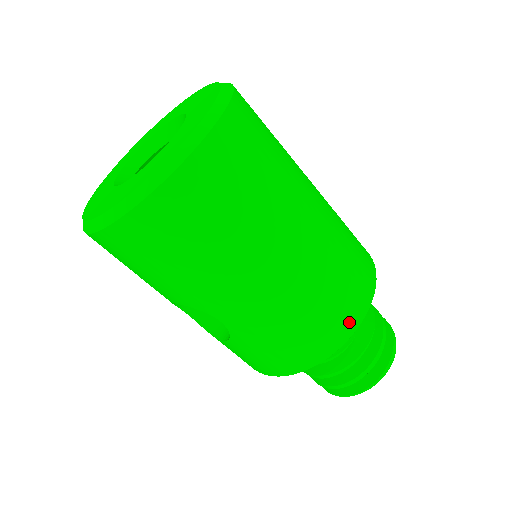
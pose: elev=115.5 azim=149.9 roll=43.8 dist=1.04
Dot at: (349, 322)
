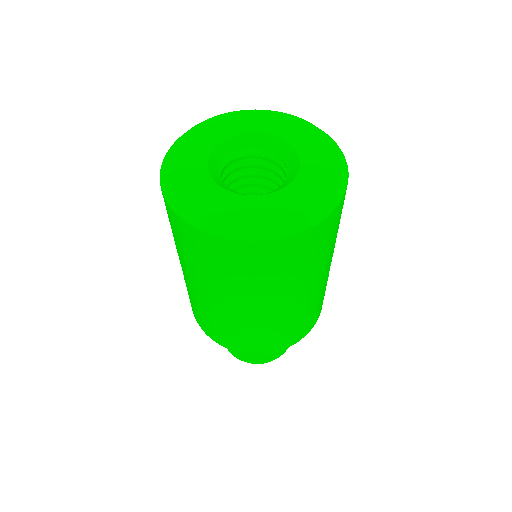
Dot at: (242, 348)
